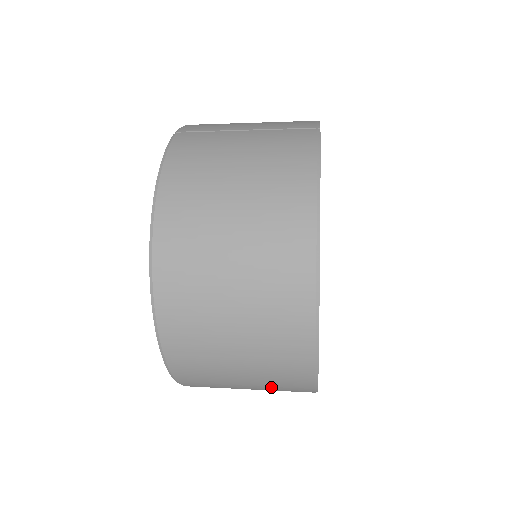
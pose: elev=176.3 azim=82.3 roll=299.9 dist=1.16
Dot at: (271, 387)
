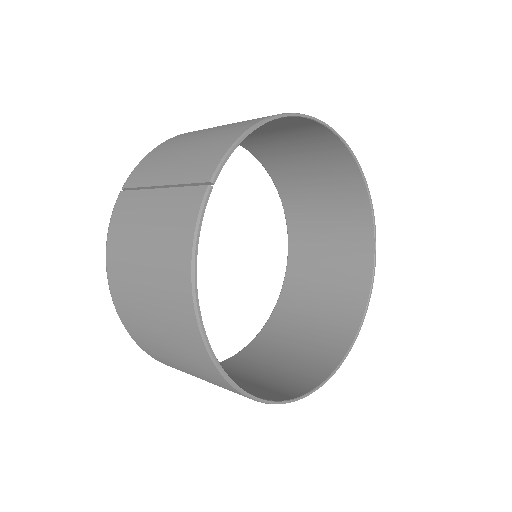
Dot at: occluded
